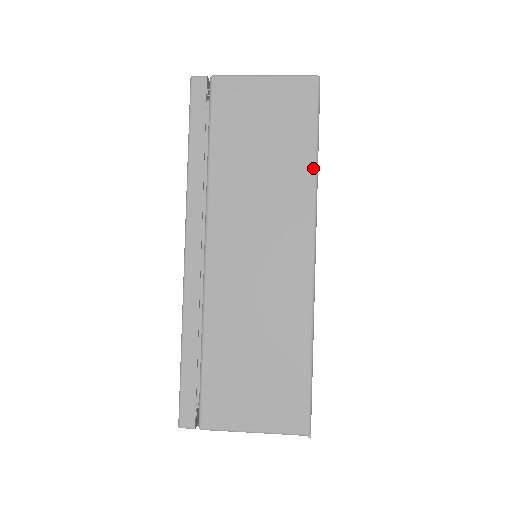
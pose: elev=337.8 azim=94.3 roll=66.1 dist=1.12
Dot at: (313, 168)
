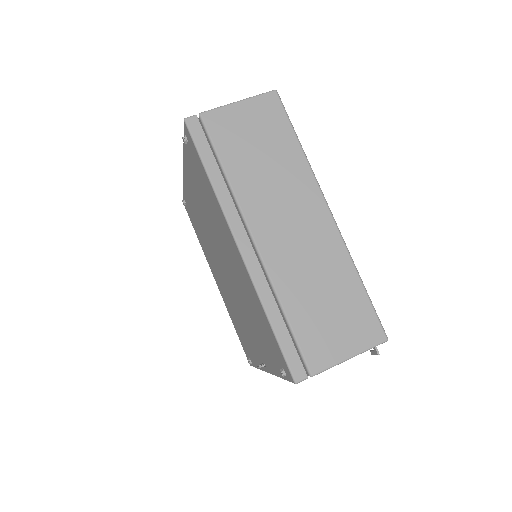
Dot at: (302, 153)
